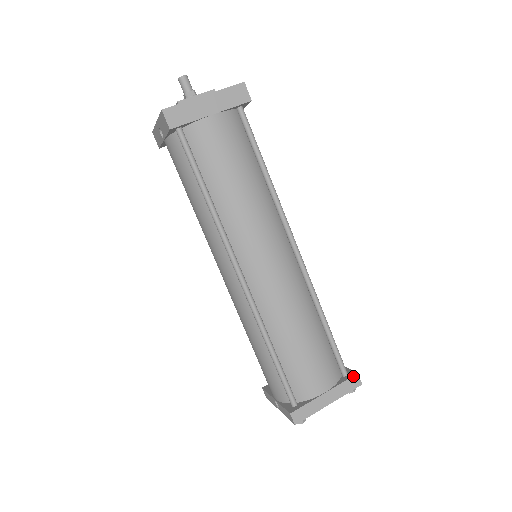
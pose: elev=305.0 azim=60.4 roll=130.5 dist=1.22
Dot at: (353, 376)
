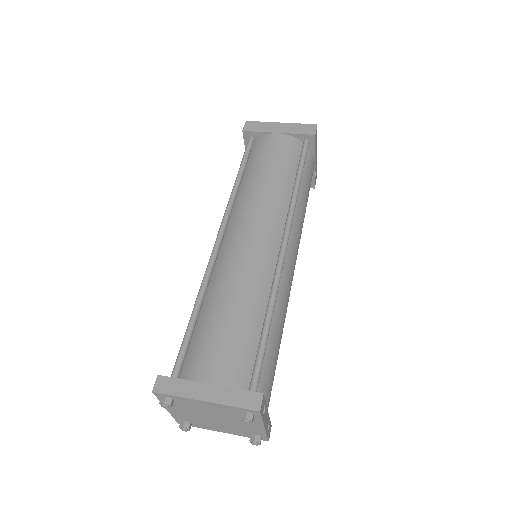
Dot at: (255, 392)
